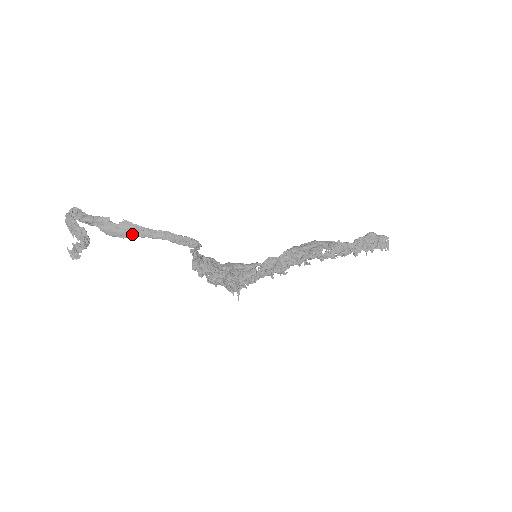
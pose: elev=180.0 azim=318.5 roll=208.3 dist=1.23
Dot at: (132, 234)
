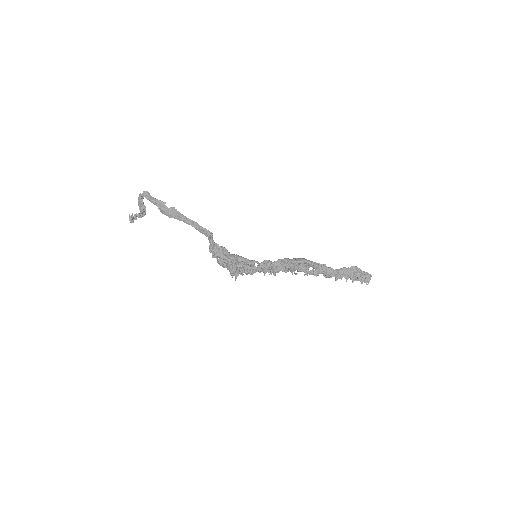
Dot at: (175, 217)
